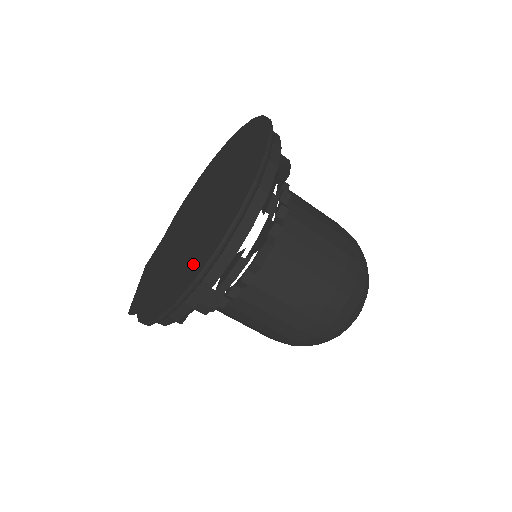
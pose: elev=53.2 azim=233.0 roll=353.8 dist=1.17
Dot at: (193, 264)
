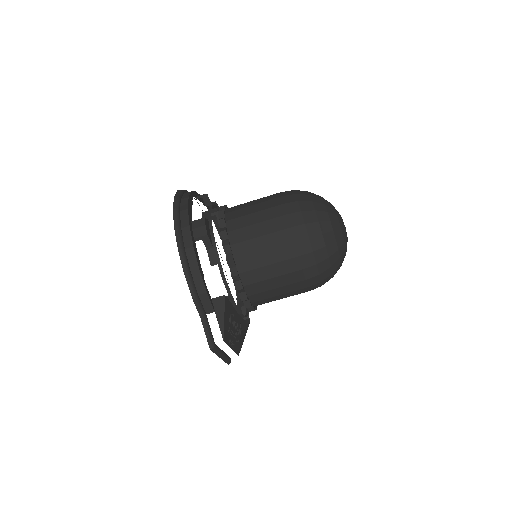
Dot at: occluded
